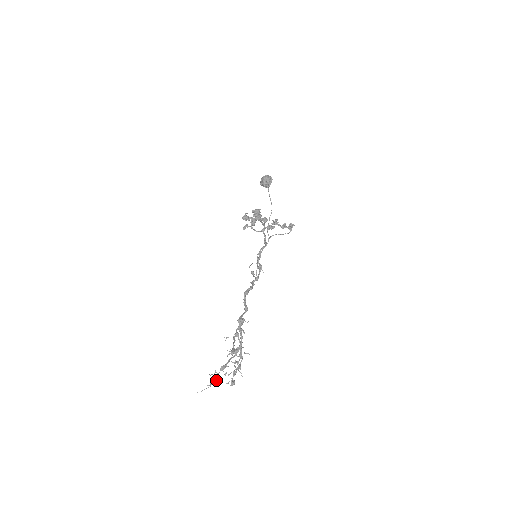
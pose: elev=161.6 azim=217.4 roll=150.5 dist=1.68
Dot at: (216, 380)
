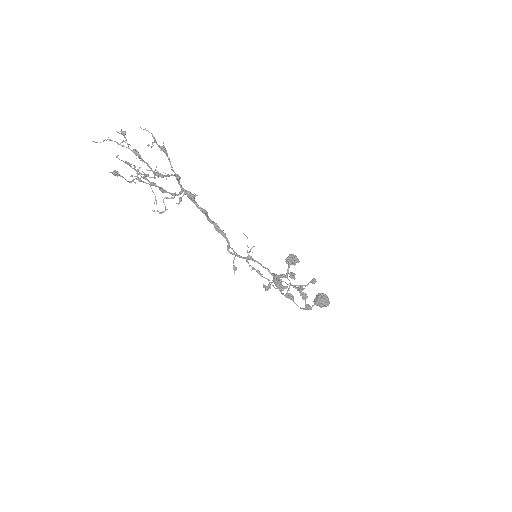
Dot at: (124, 131)
